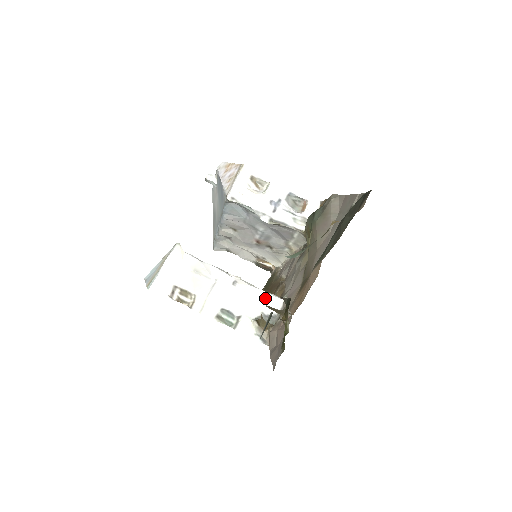
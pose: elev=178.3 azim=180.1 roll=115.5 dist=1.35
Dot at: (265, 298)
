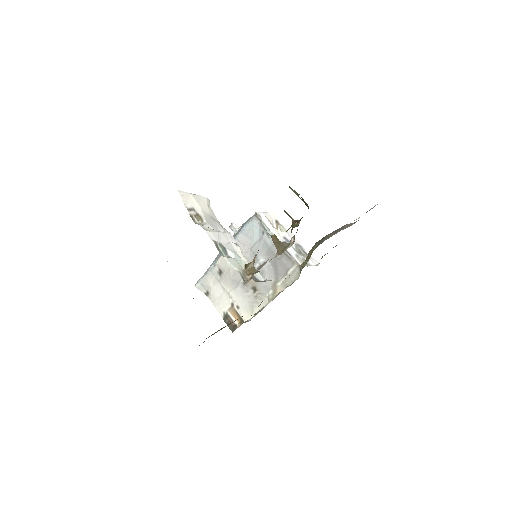
Dot at: (255, 268)
